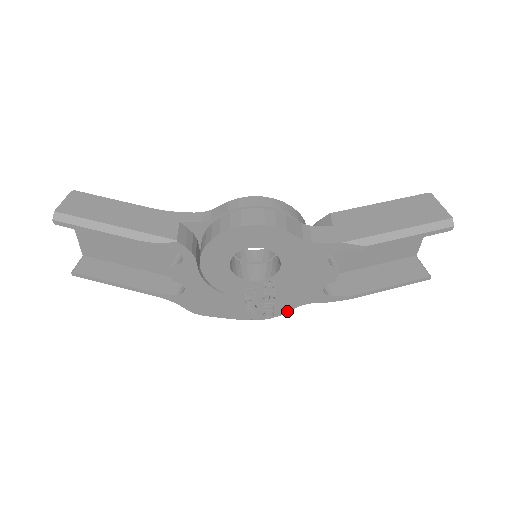
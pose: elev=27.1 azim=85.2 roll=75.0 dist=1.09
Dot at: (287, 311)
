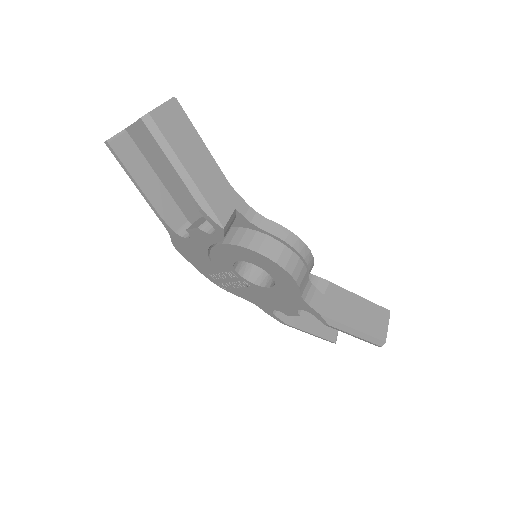
Dot at: (237, 295)
